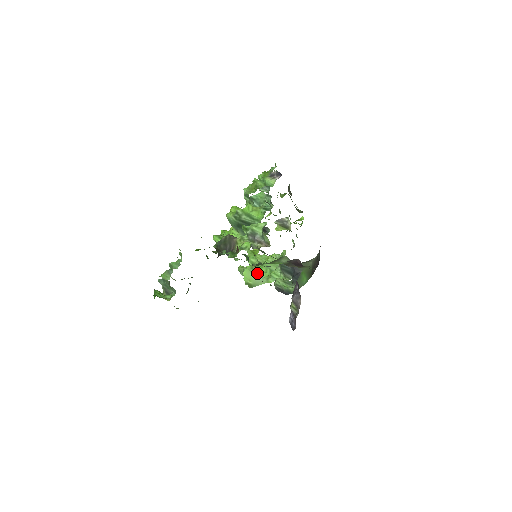
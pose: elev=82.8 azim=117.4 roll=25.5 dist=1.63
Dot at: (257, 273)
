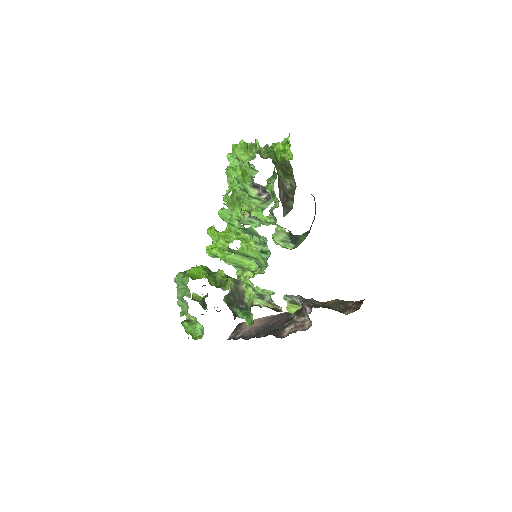
Dot at: occluded
